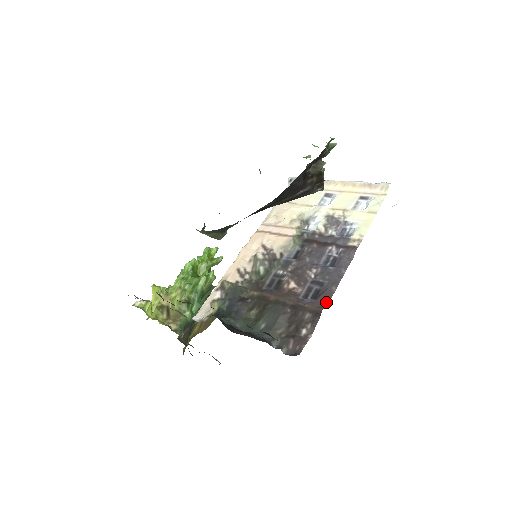
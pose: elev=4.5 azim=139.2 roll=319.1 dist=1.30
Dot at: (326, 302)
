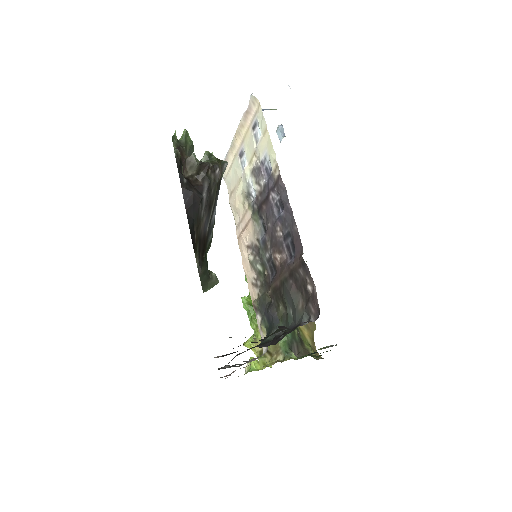
Dot at: (300, 246)
